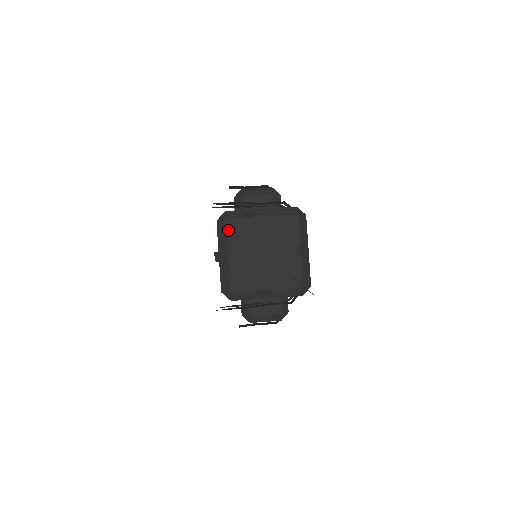
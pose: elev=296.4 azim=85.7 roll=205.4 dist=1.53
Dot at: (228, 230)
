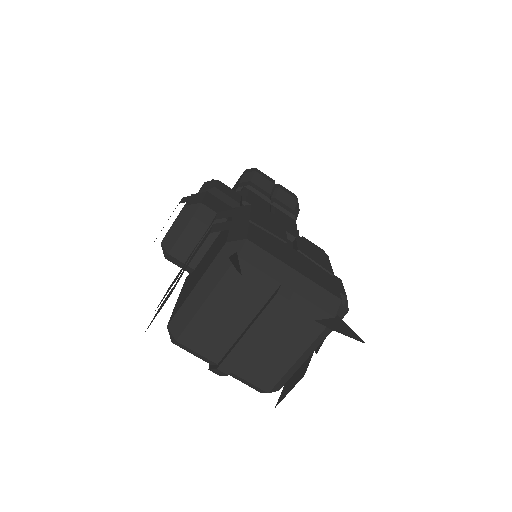
Dot at: (192, 347)
